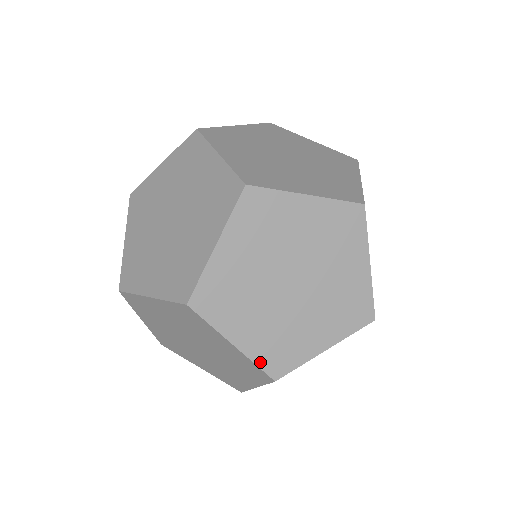
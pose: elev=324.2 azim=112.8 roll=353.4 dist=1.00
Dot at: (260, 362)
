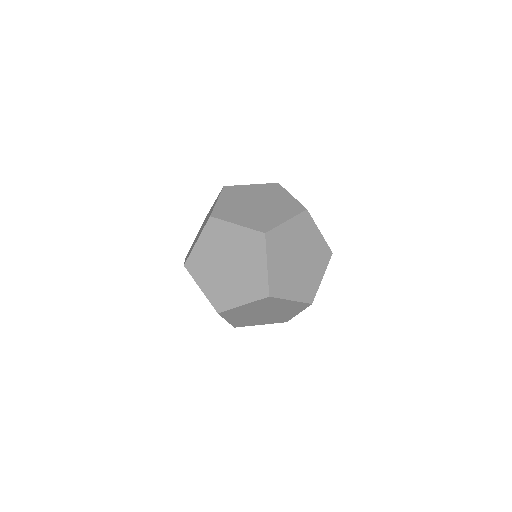
Dot at: (216, 209)
